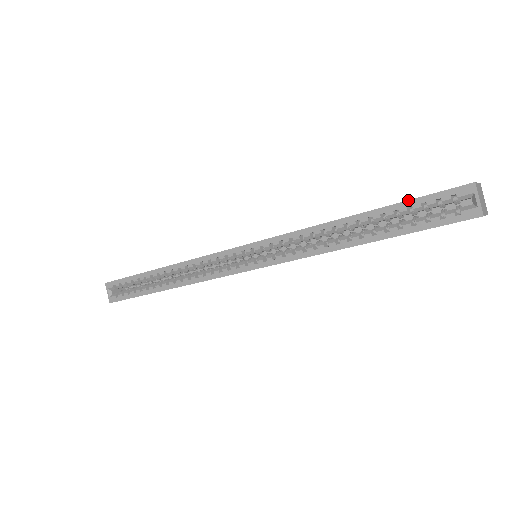
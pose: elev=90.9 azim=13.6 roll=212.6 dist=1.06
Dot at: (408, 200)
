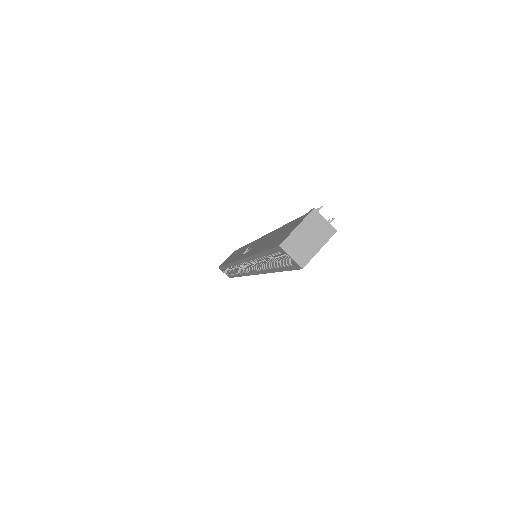
Dot at: (265, 251)
